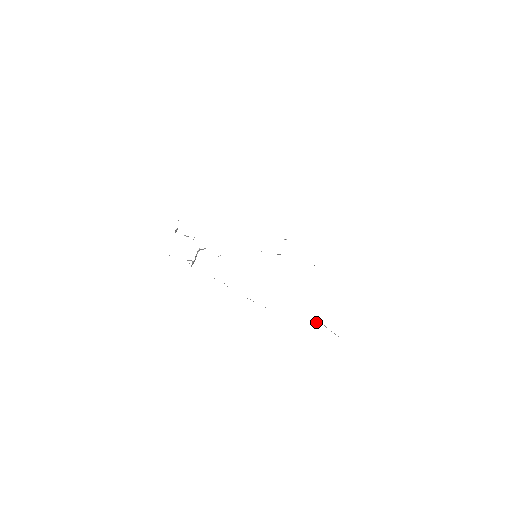
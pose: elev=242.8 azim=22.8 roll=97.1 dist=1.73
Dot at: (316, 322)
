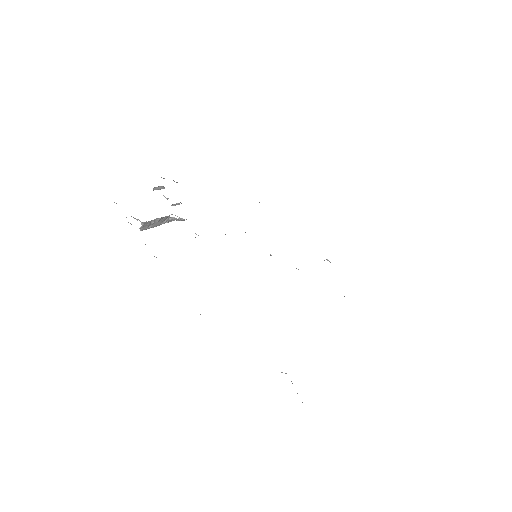
Dot at: occluded
